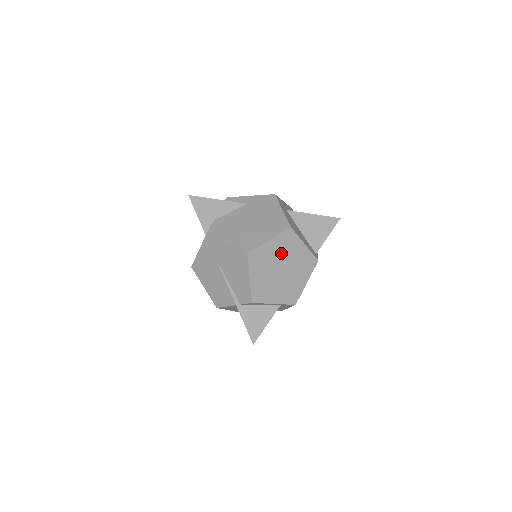
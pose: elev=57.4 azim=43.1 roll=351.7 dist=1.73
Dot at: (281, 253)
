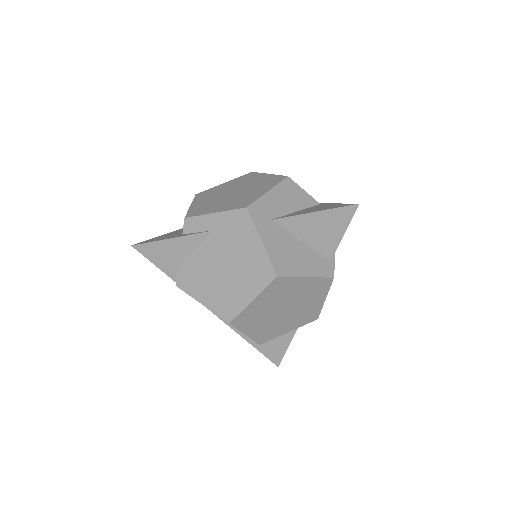
Dot at: (276, 300)
